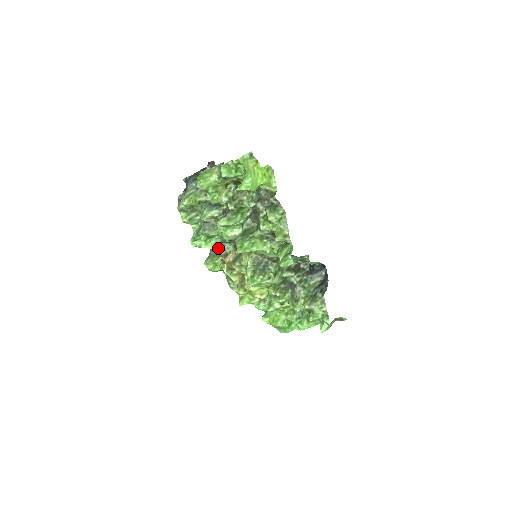
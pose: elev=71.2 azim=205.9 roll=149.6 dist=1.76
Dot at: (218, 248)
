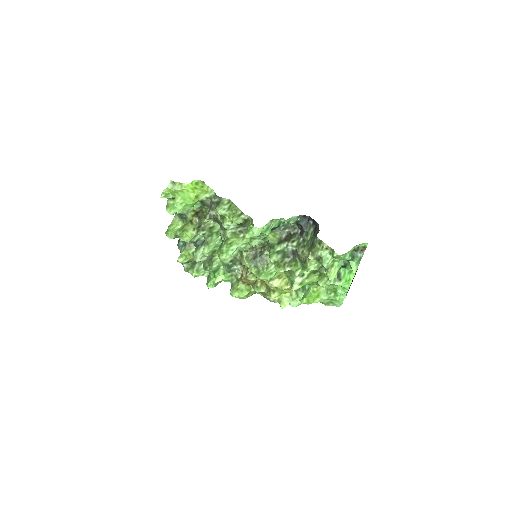
Dot at: (231, 275)
